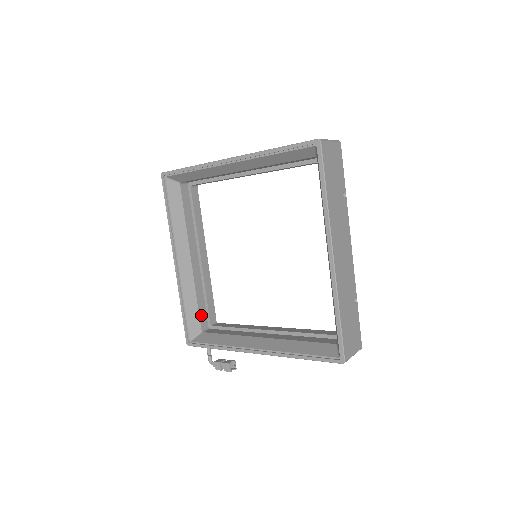
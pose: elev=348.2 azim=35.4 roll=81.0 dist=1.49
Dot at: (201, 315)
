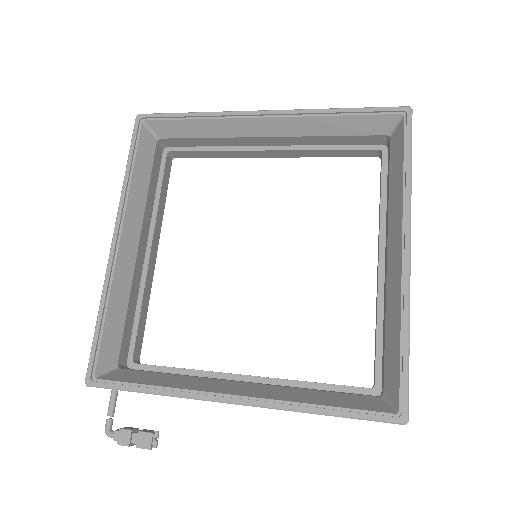
Dot at: (124, 339)
